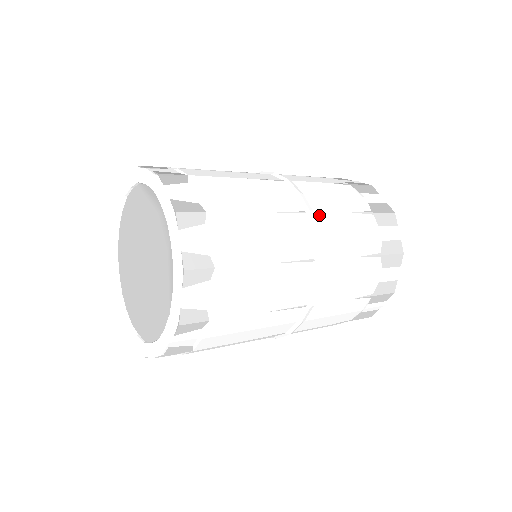
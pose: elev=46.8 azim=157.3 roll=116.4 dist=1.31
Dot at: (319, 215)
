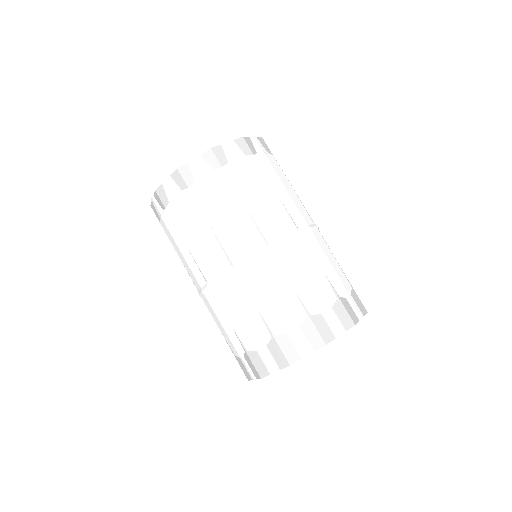
Dot at: (320, 234)
